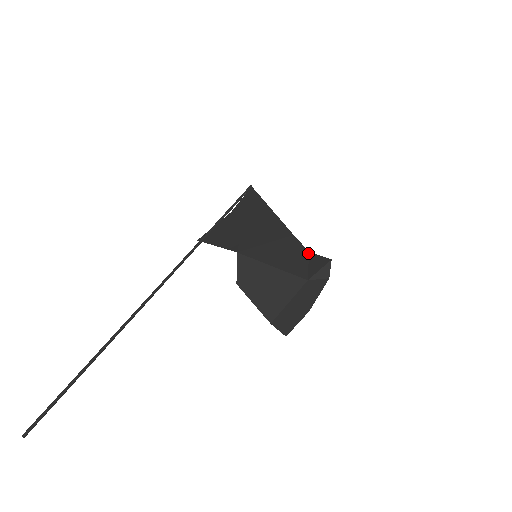
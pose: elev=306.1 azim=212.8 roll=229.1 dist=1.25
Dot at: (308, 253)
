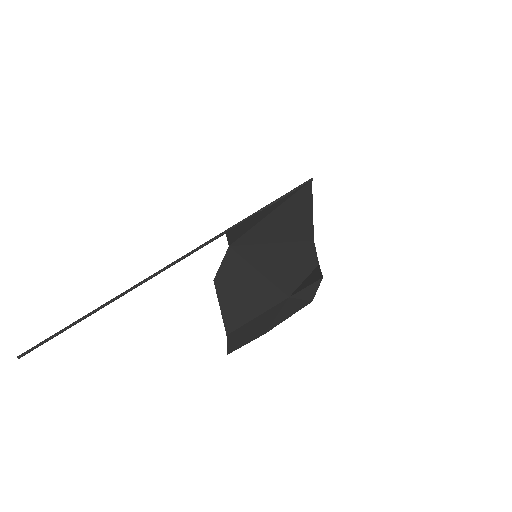
Dot at: (316, 265)
